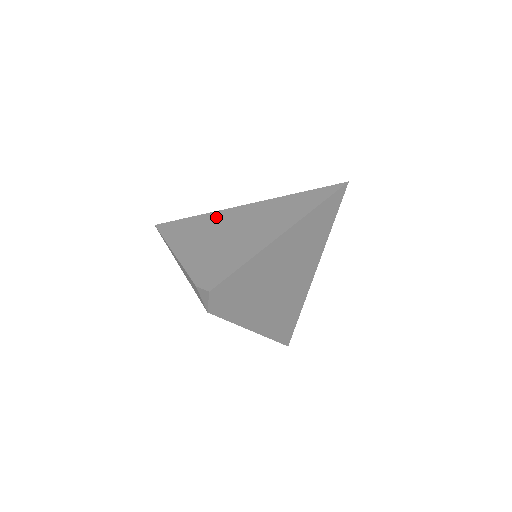
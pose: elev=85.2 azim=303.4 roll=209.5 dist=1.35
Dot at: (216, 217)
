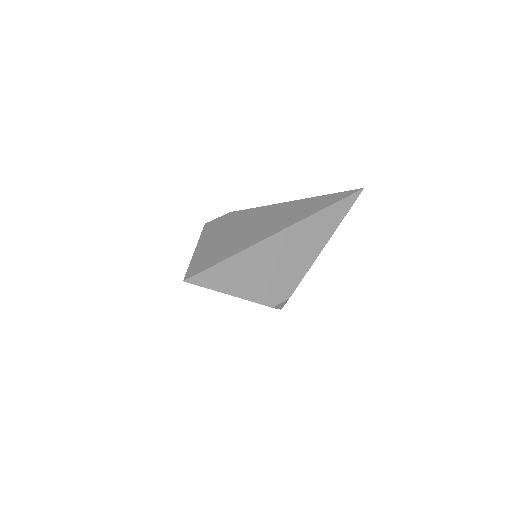
Dot at: occluded
